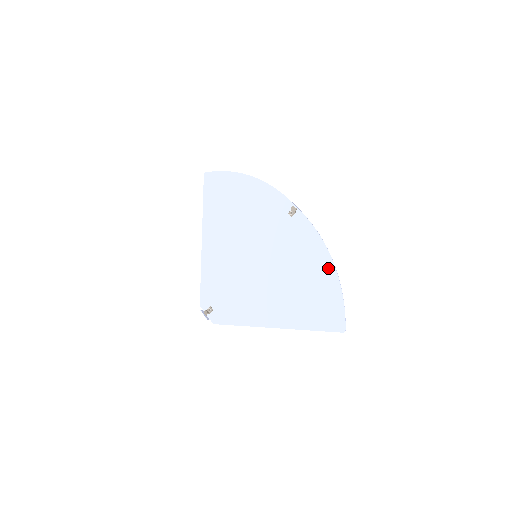
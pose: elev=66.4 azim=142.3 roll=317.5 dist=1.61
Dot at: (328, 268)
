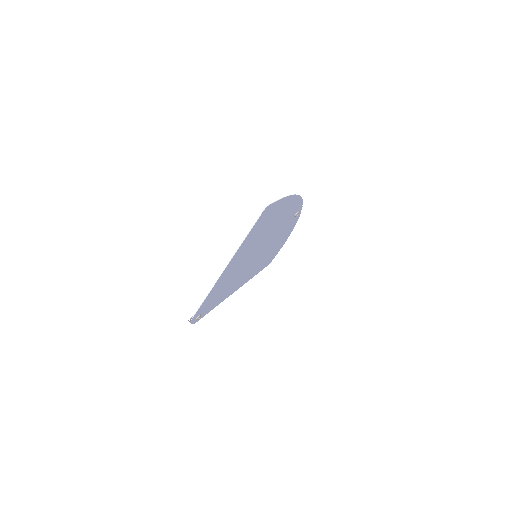
Dot at: (291, 201)
